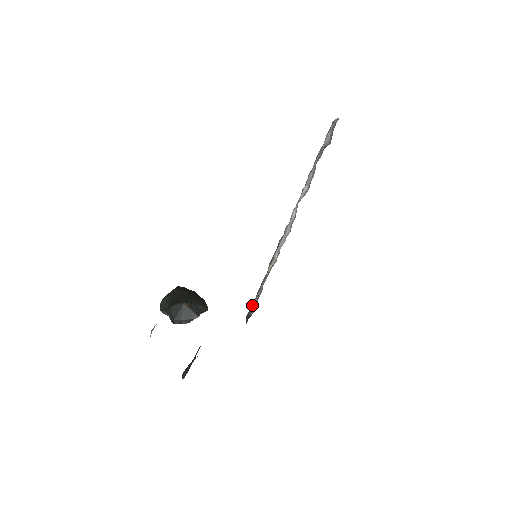
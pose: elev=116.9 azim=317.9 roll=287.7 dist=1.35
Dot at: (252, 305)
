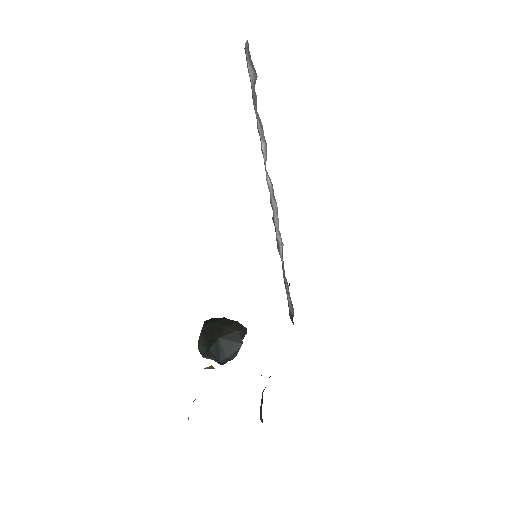
Dot at: (288, 303)
